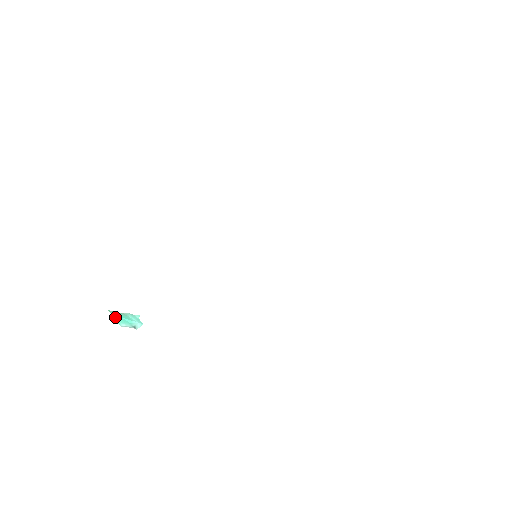
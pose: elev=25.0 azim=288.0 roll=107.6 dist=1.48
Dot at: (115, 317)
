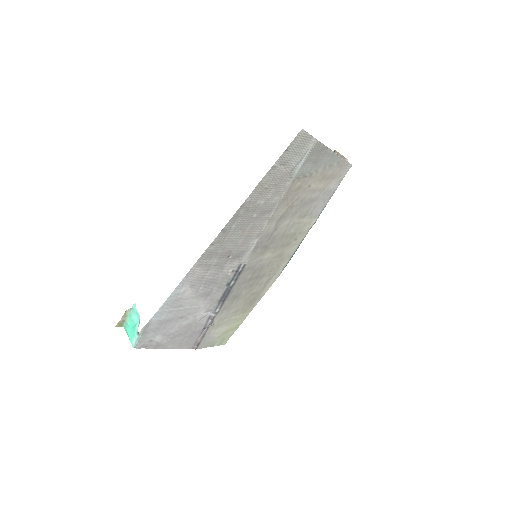
Dot at: (128, 334)
